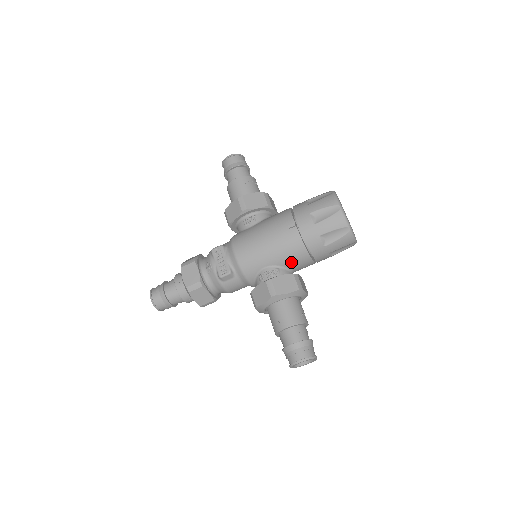
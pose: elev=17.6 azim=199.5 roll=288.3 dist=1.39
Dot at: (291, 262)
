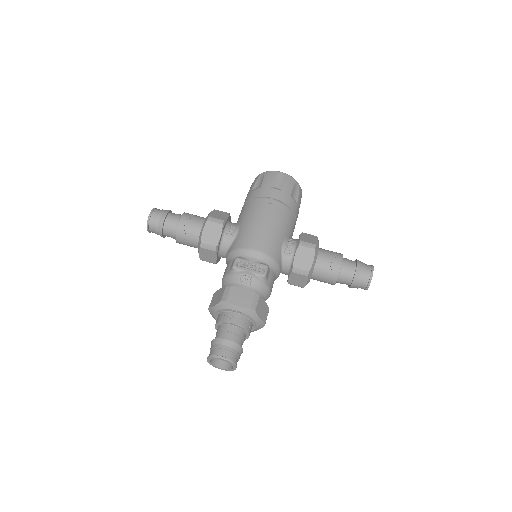
Dot at: (290, 229)
